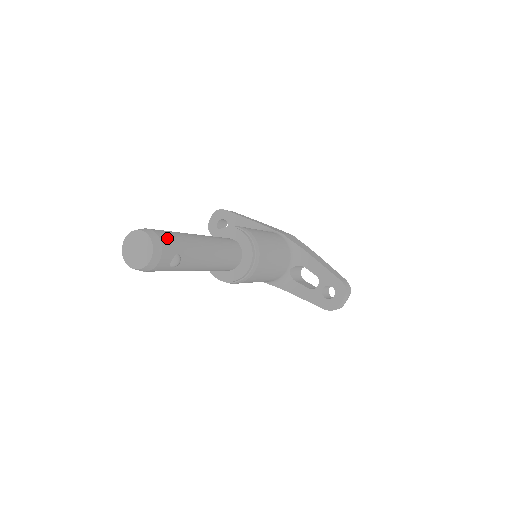
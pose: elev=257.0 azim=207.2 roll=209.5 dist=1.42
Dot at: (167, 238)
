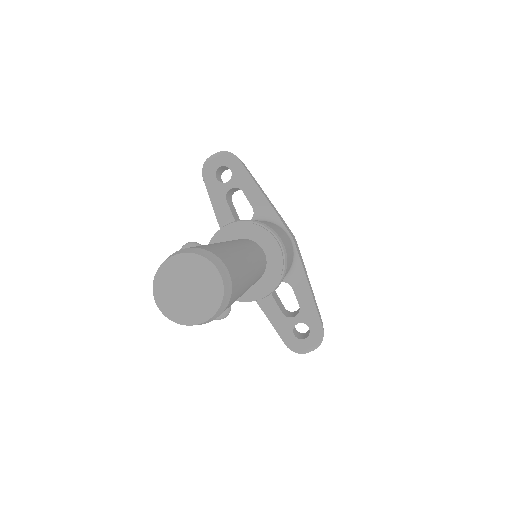
Dot at: (236, 283)
